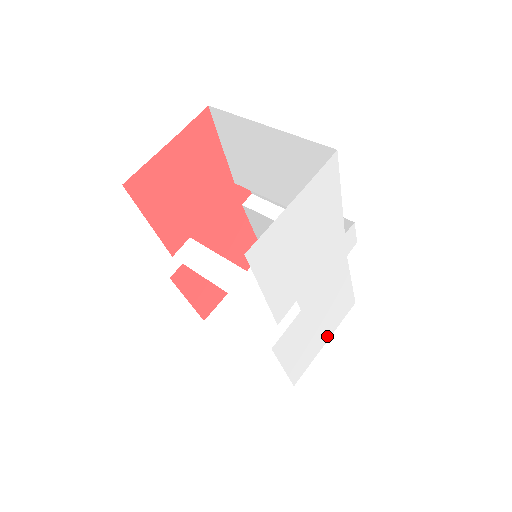
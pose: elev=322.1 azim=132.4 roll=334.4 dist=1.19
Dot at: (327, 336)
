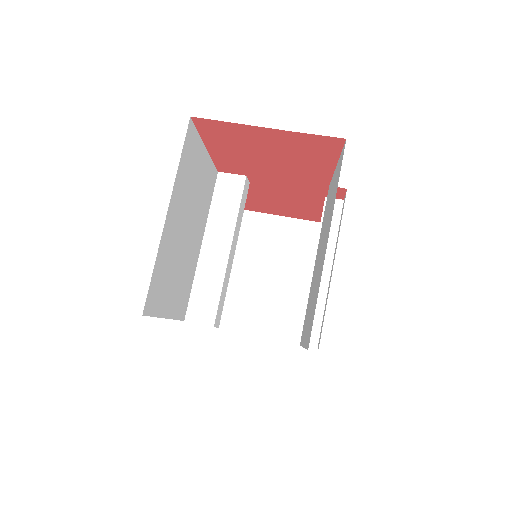
Dot at: occluded
